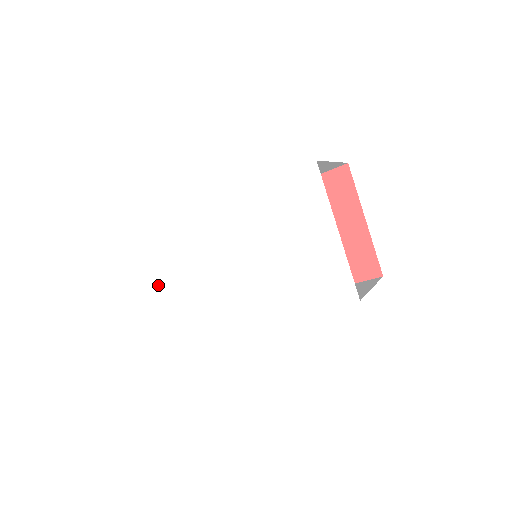
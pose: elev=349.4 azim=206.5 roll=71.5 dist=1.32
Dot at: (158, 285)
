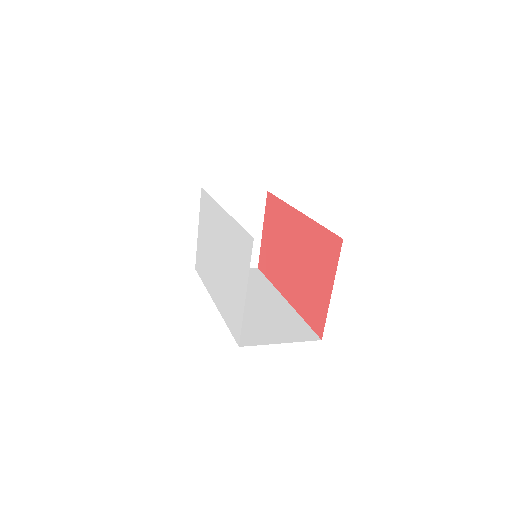
Dot at: (200, 229)
